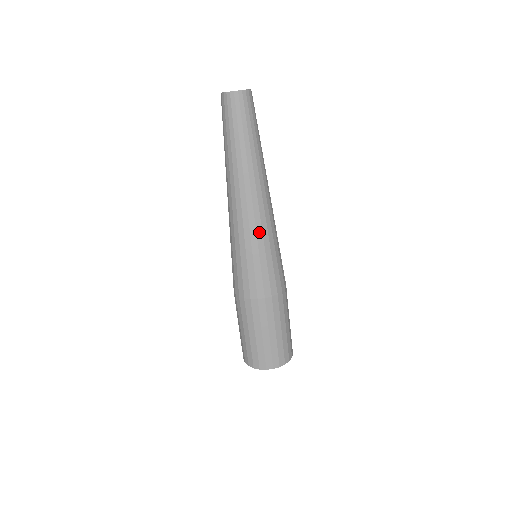
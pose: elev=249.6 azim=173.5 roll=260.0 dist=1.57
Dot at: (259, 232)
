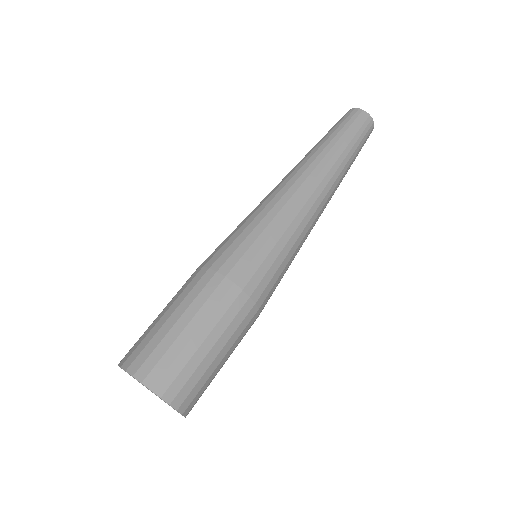
Dot at: (284, 212)
